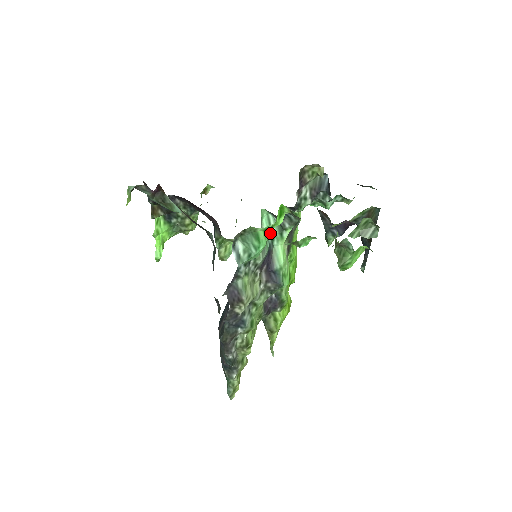
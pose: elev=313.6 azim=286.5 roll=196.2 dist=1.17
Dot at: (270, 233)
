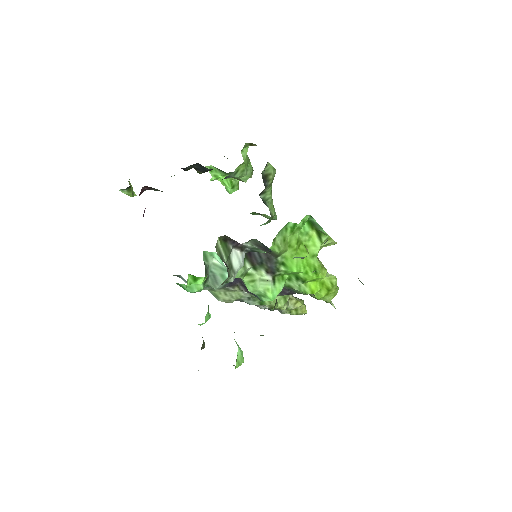
Dot at: occluded
